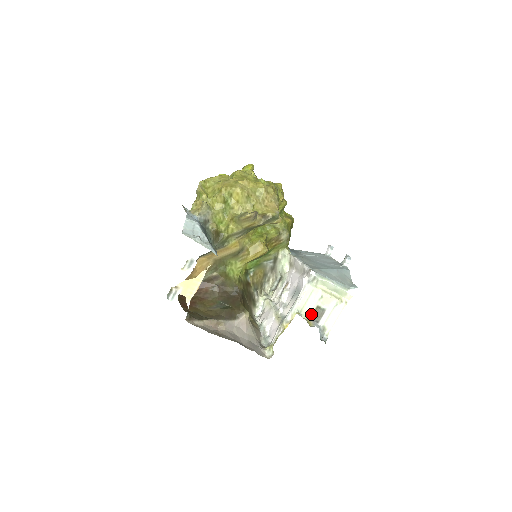
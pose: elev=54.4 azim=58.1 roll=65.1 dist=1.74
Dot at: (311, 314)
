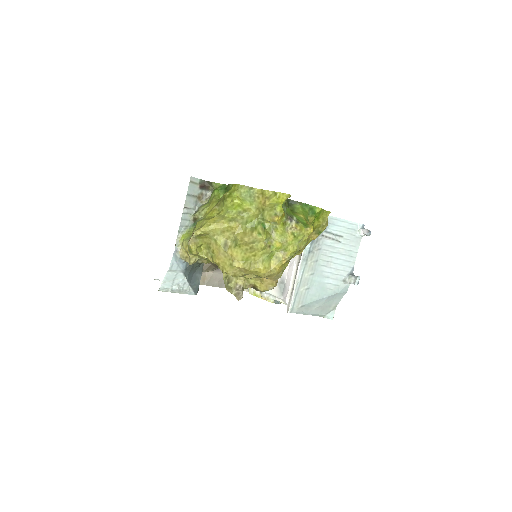
Dot at: occluded
